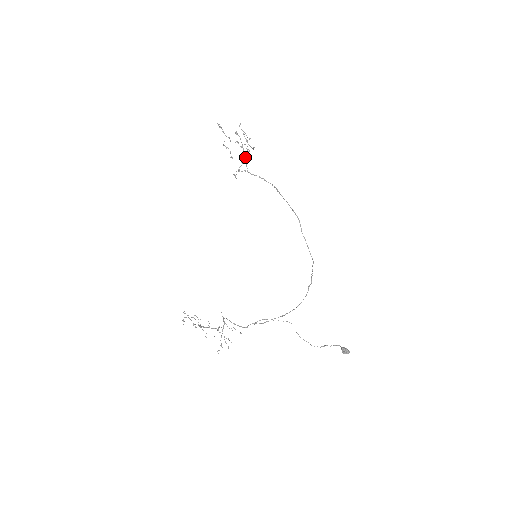
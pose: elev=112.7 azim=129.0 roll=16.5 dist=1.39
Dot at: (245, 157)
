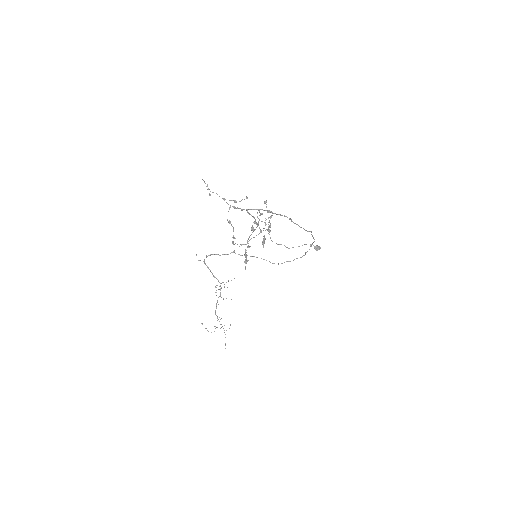
Dot at: occluded
